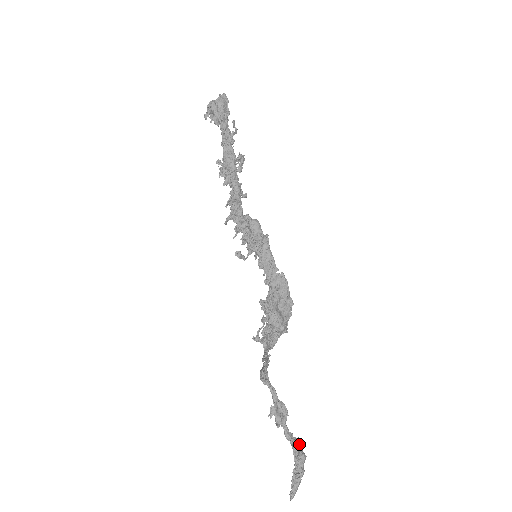
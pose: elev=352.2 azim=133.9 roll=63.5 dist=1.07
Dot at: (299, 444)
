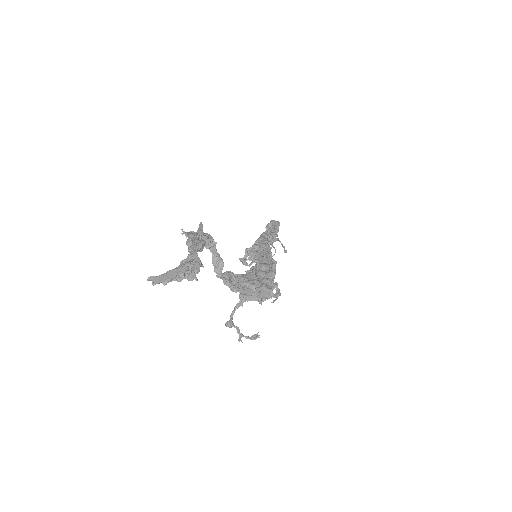
Dot at: occluded
